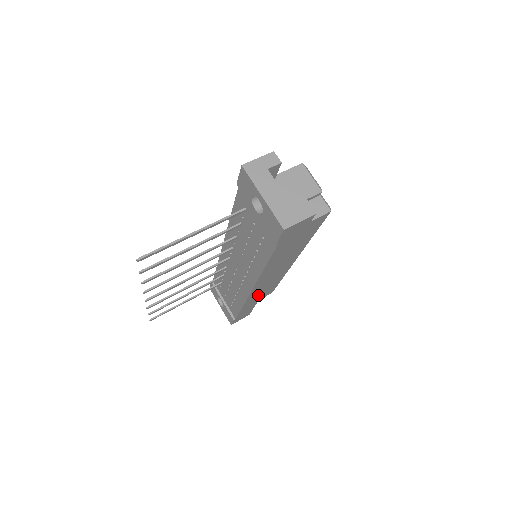
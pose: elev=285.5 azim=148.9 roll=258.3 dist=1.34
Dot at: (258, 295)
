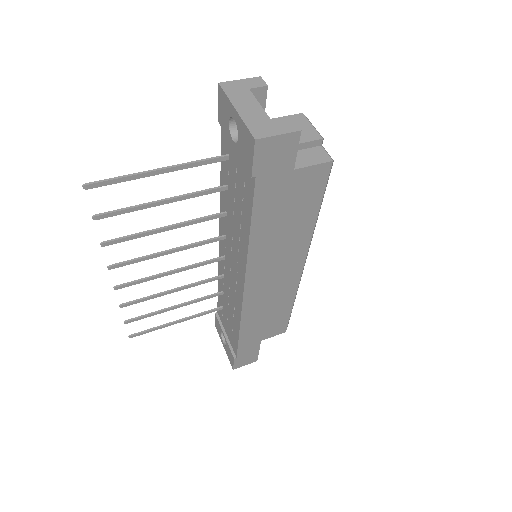
Dot at: (259, 313)
